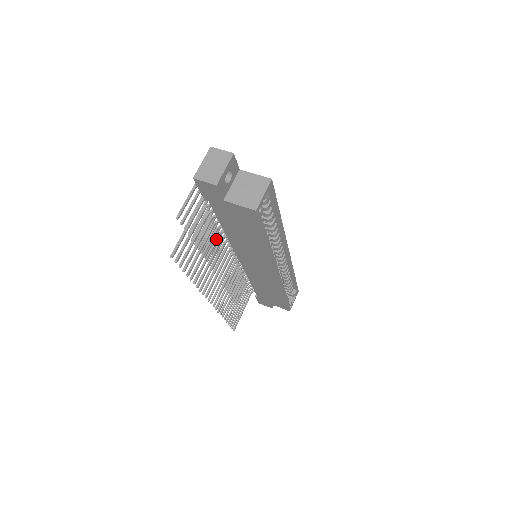
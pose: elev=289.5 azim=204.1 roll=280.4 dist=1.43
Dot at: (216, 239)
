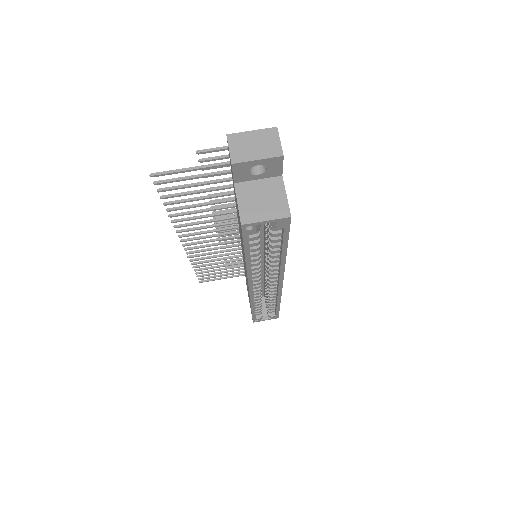
Dot at: (229, 206)
